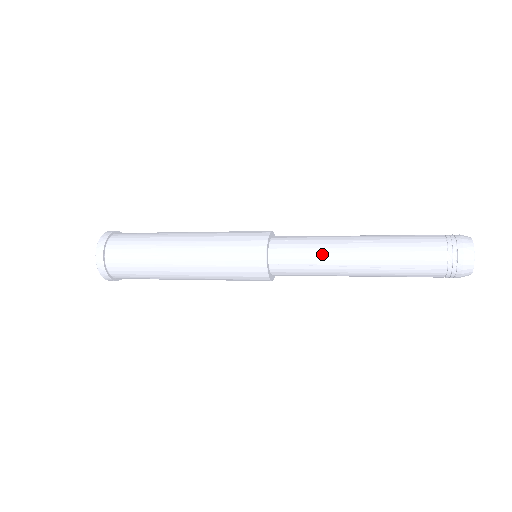
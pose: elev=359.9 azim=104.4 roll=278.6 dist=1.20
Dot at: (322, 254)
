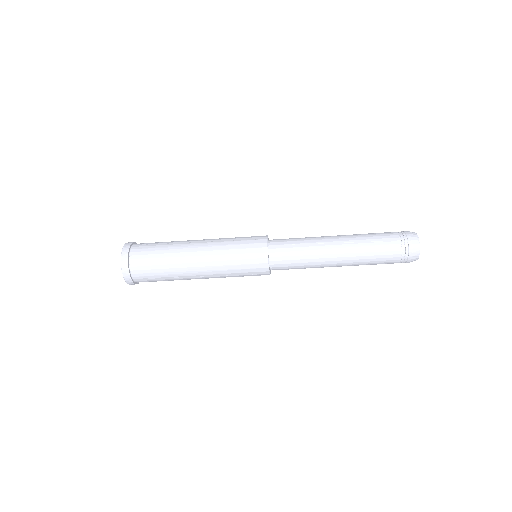
Dot at: (309, 238)
